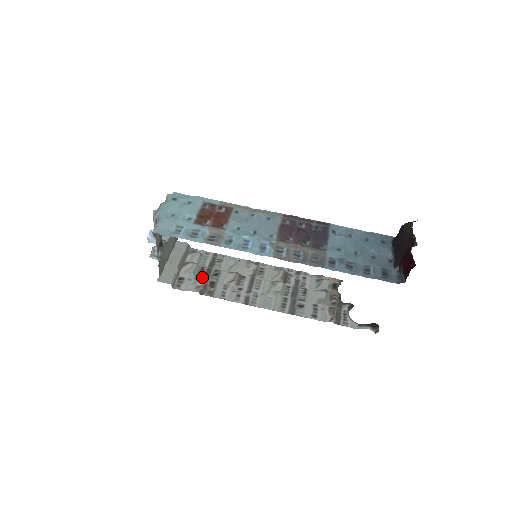
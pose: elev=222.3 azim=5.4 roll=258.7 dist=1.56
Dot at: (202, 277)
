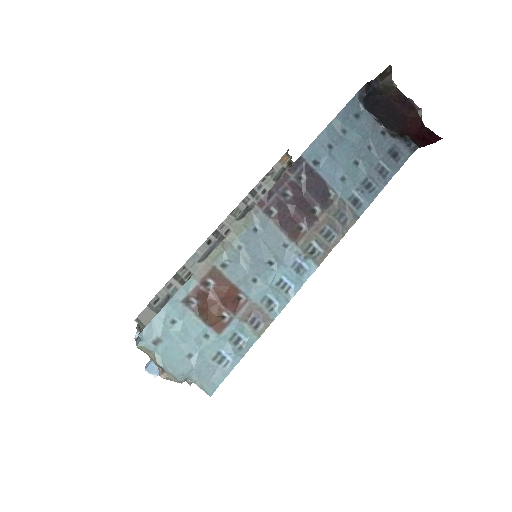
Dot at: occluded
